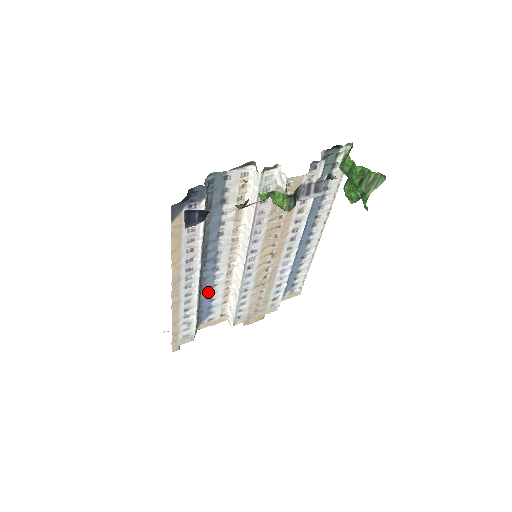
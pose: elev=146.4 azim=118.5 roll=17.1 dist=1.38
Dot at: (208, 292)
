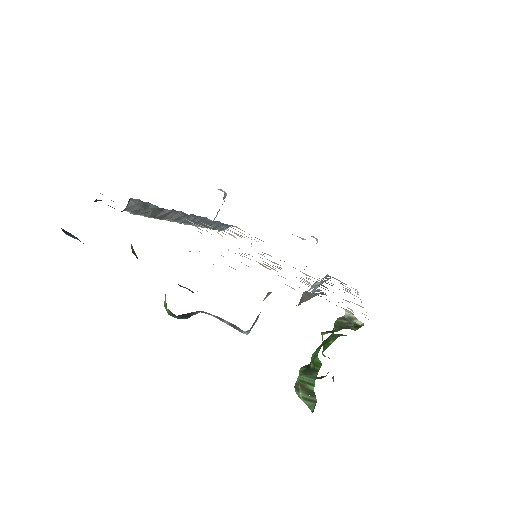
Dot at: occluded
